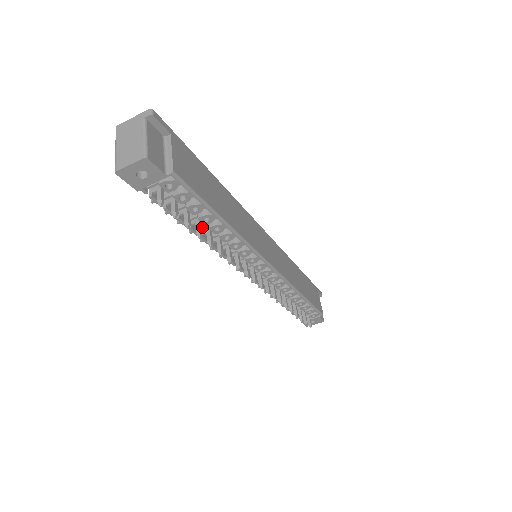
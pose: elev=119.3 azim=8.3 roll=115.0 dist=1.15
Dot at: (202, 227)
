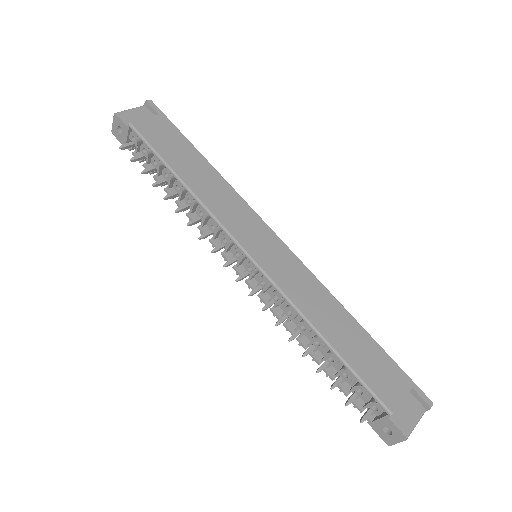
Dot at: (175, 191)
